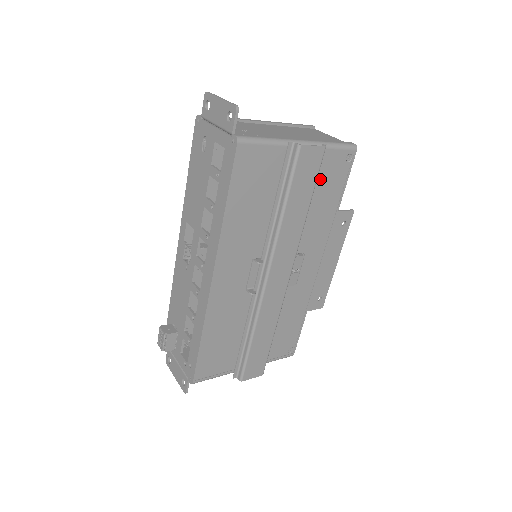
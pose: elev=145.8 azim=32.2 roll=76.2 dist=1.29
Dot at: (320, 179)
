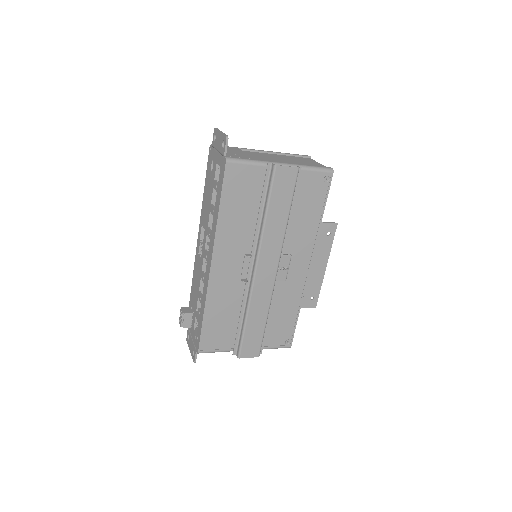
Dot at: (301, 194)
